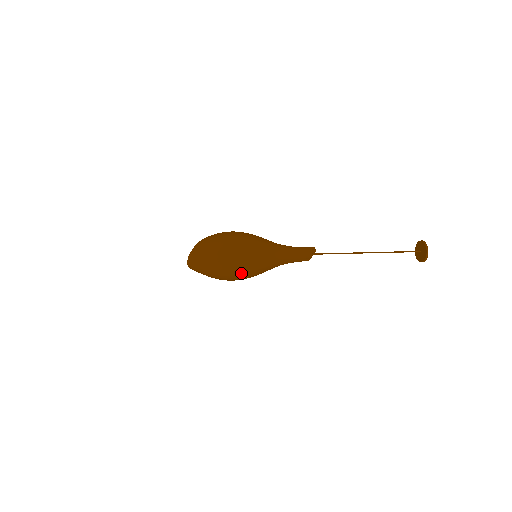
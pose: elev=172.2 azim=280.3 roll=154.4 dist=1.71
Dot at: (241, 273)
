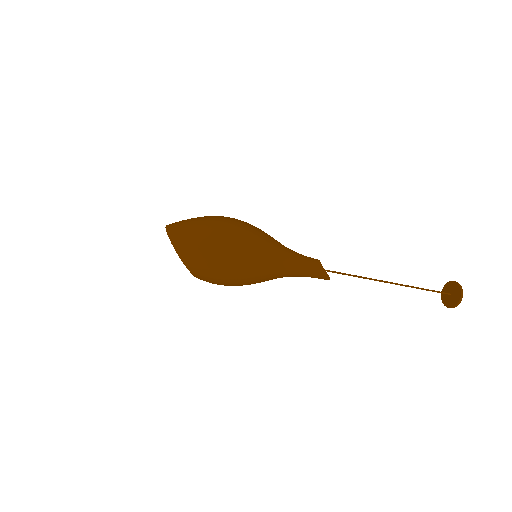
Dot at: (243, 227)
